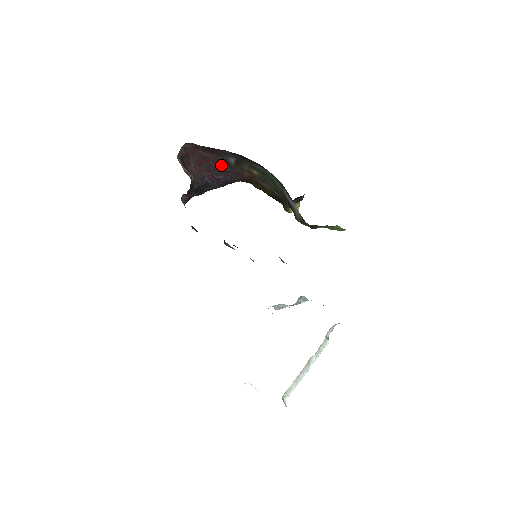
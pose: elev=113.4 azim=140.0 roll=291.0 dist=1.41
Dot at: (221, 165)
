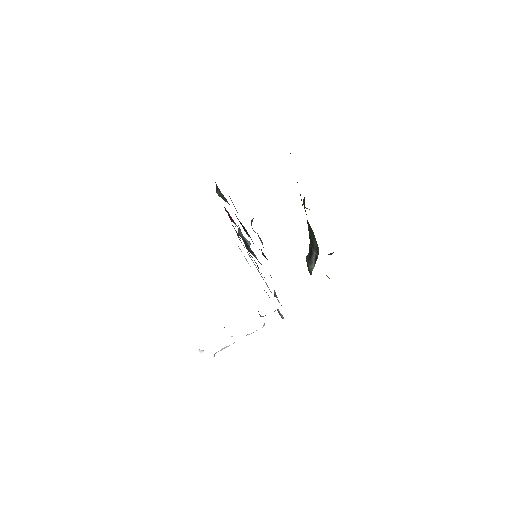
Dot at: occluded
